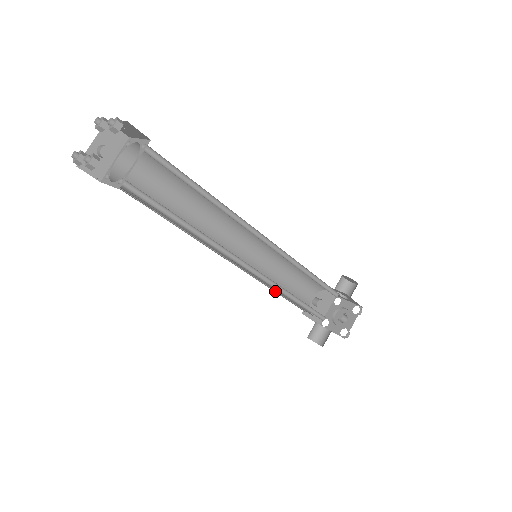
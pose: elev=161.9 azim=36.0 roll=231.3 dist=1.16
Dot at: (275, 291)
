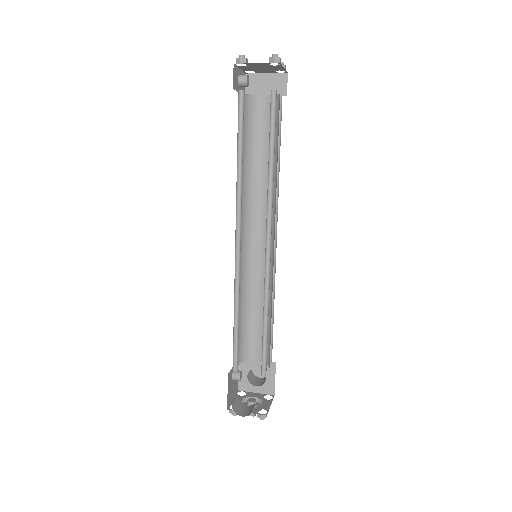
Dot at: (234, 319)
